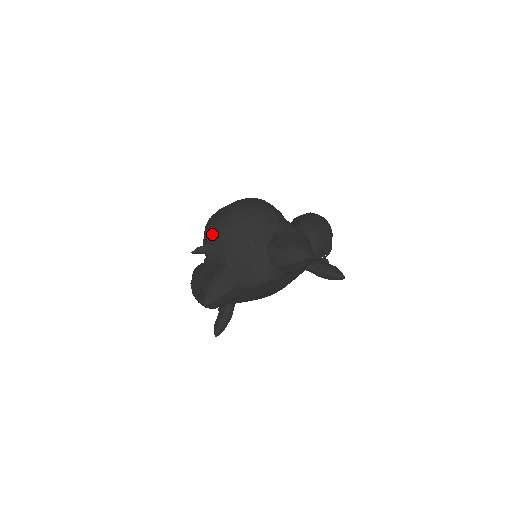
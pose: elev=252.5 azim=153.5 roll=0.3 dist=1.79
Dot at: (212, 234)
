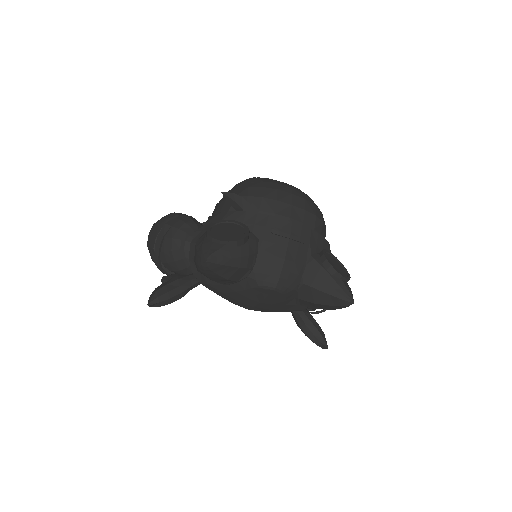
Dot at: (260, 194)
